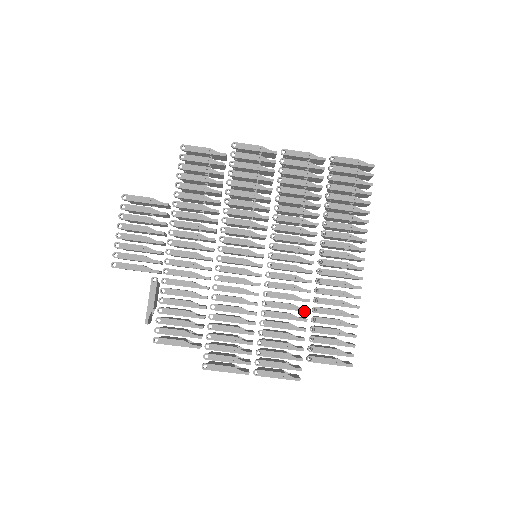
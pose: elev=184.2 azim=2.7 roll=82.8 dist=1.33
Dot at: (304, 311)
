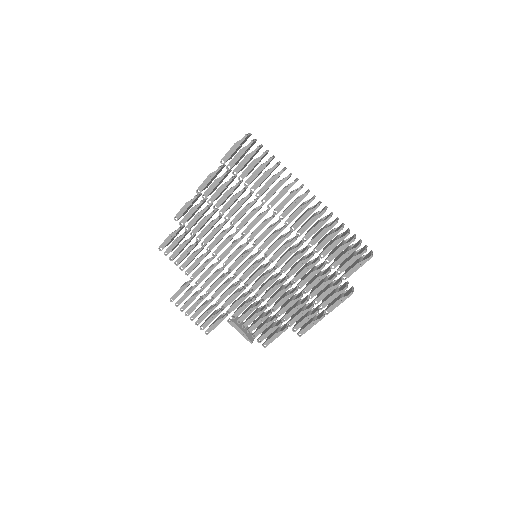
Dot at: occluded
